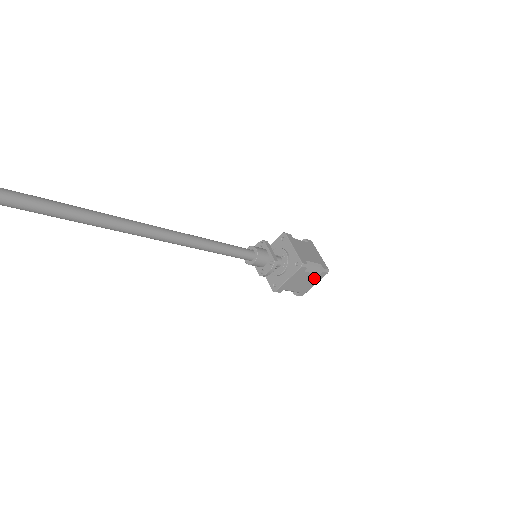
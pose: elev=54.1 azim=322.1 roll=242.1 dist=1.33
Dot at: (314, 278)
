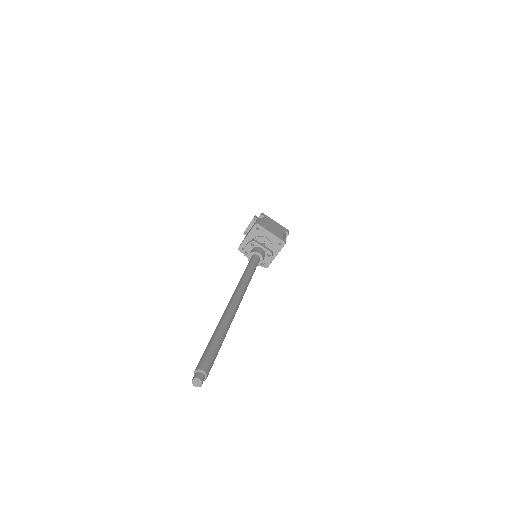
Dot at: occluded
